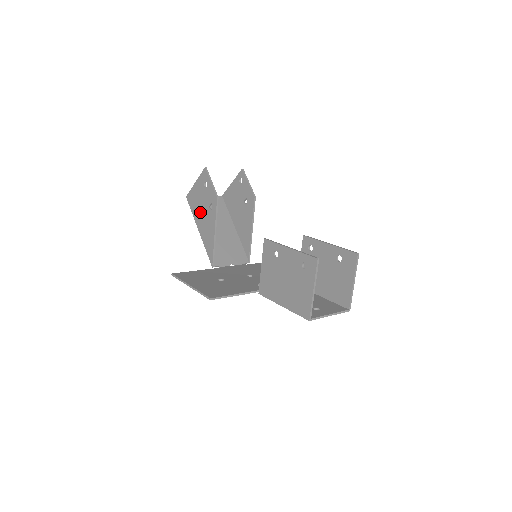
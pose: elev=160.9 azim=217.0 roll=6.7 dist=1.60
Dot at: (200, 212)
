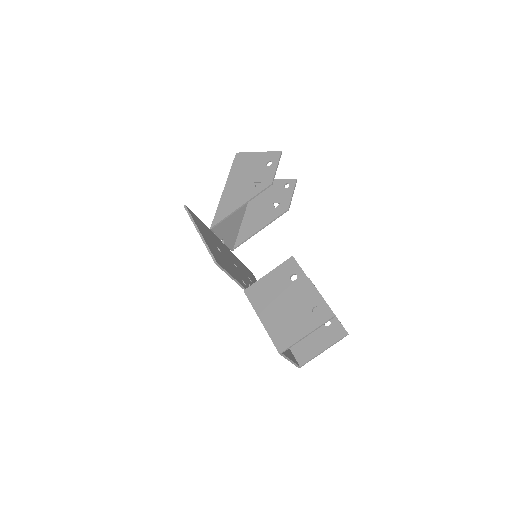
Dot at: (241, 177)
